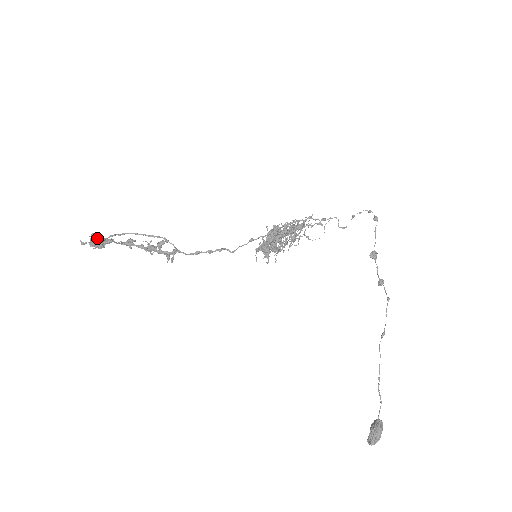
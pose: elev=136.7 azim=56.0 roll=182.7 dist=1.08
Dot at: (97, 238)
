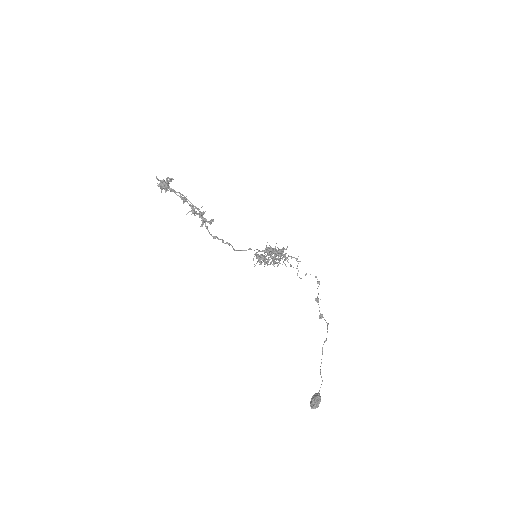
Dot at: occluded
